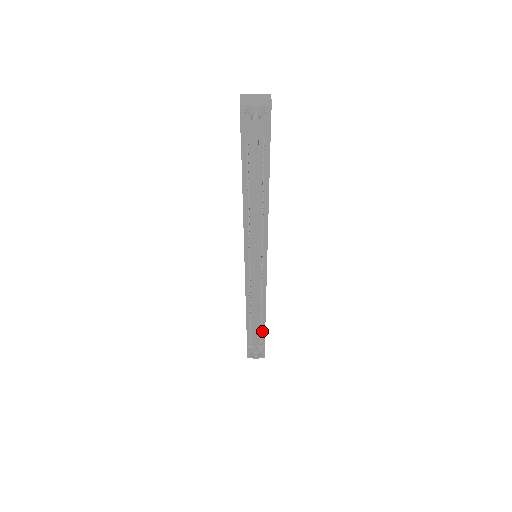
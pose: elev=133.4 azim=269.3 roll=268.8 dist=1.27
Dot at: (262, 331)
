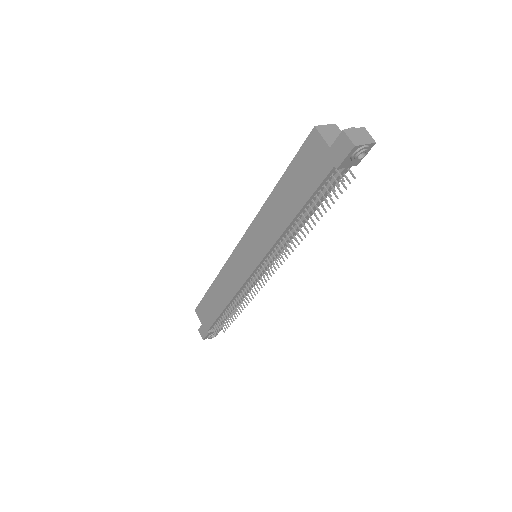
Dot at: occluded
